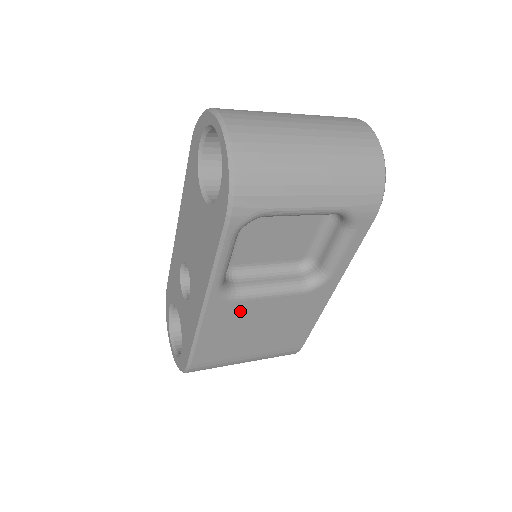
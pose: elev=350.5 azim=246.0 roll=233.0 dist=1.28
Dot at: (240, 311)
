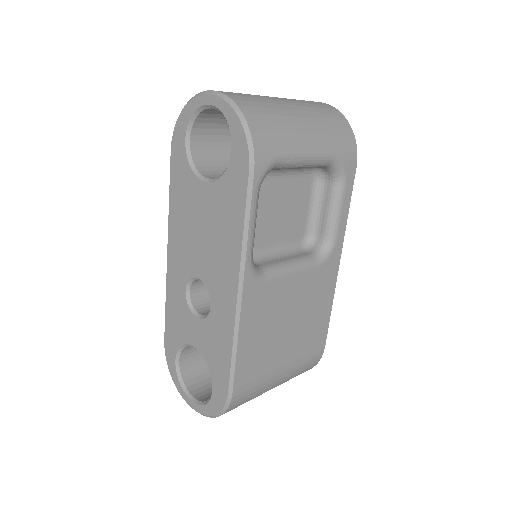
Dot at: (270, 296)
